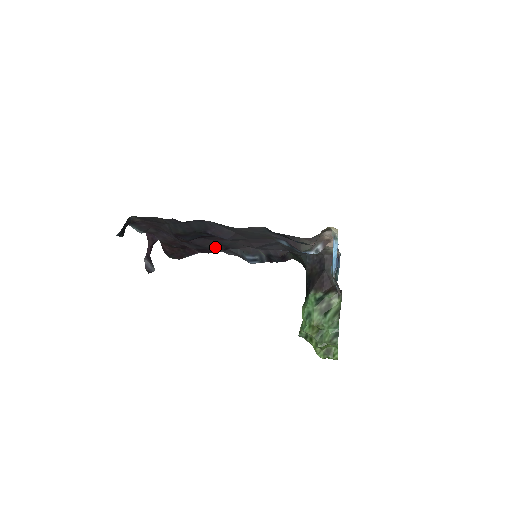
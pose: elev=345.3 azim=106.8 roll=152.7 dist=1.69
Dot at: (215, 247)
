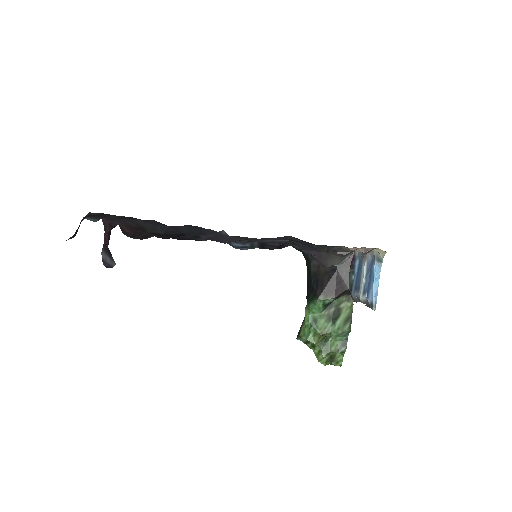
Dot at: occluded
